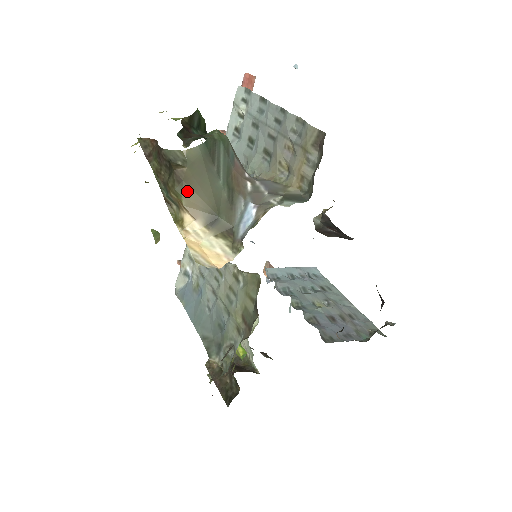
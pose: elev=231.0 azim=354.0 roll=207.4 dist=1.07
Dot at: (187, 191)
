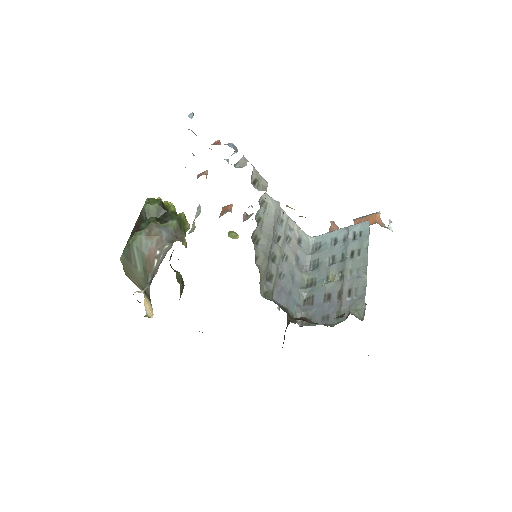
Dot at: (130, 279)
